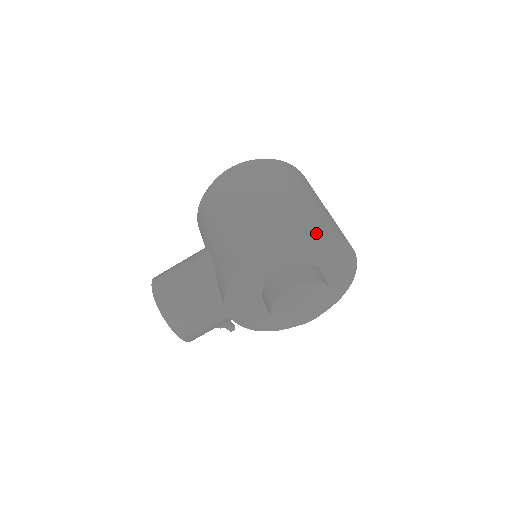
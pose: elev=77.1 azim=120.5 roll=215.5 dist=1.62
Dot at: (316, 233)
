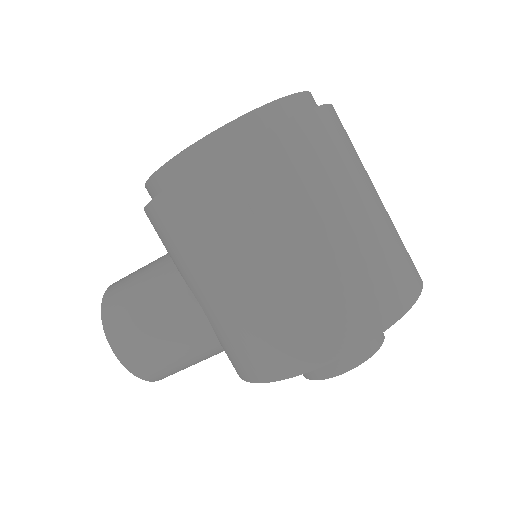
Dot at: (393, 322)
